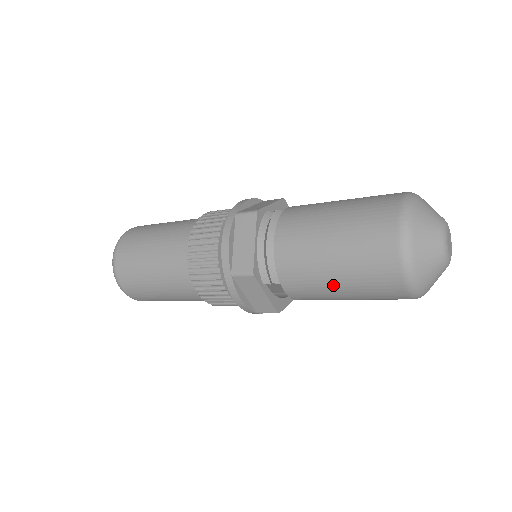
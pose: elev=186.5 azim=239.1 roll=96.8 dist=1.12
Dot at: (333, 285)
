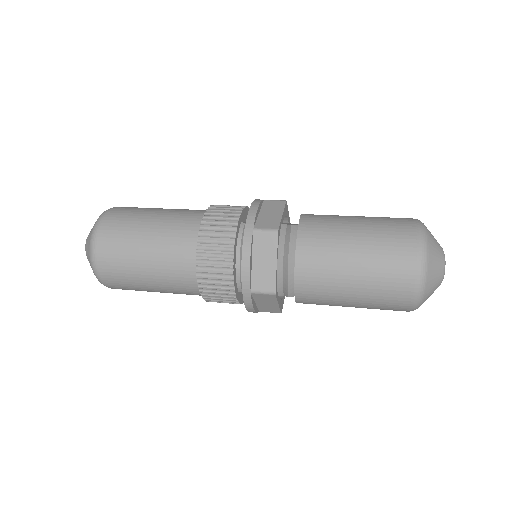
Dot at: (346, 302)
